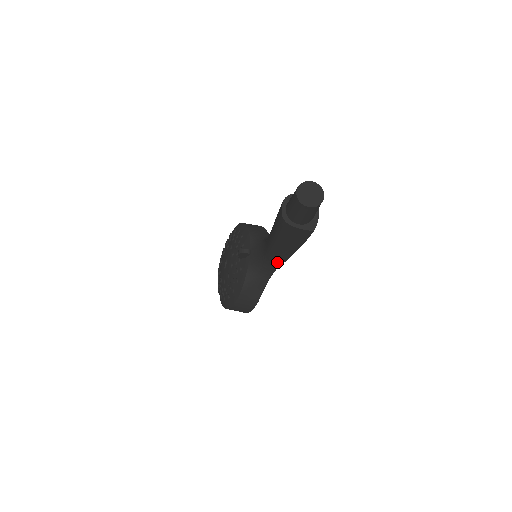
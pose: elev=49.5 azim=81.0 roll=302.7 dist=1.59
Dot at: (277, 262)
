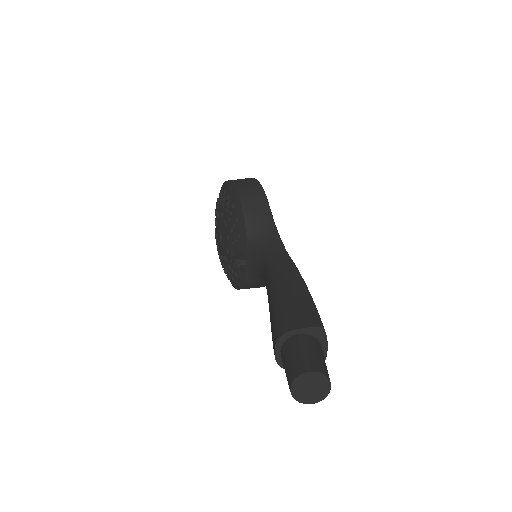
Dot at: occluded
